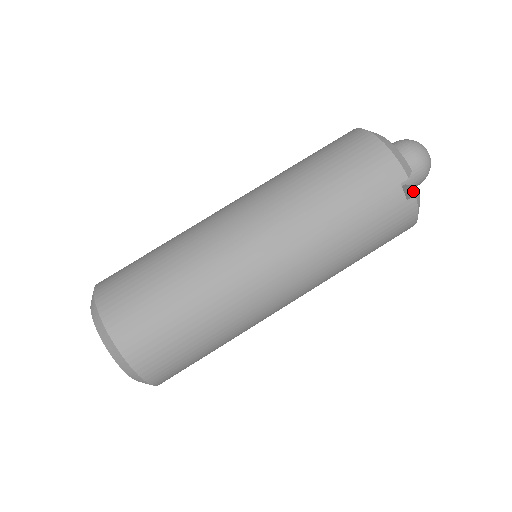
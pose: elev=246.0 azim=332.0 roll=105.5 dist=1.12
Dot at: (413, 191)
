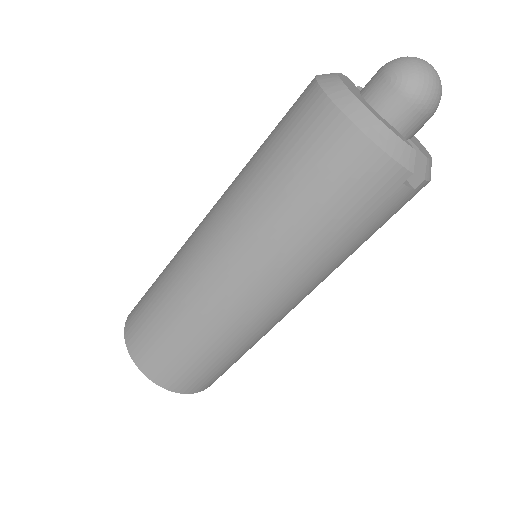
Dot at: (421, 167)
